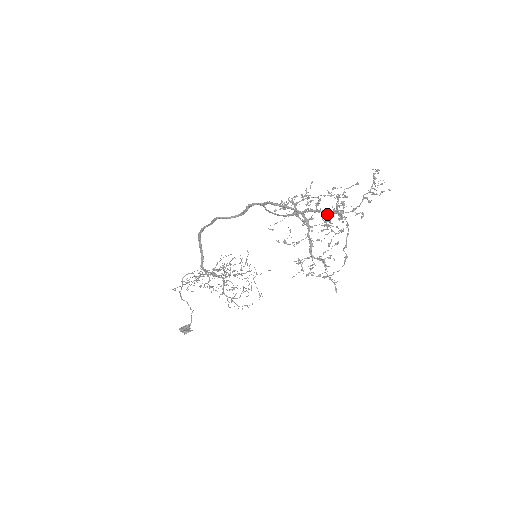
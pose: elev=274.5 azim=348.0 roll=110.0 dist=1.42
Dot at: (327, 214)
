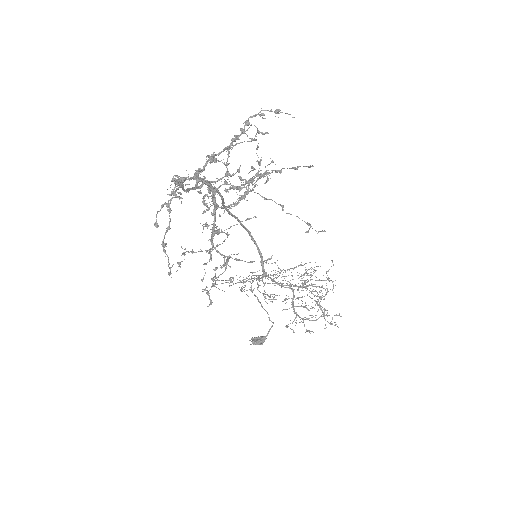
Dot at: (174, 183)
